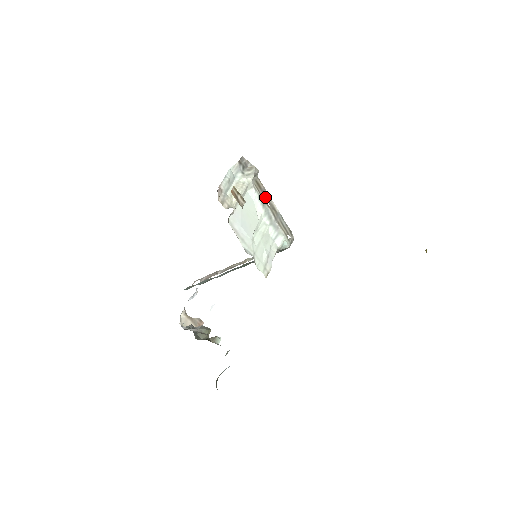
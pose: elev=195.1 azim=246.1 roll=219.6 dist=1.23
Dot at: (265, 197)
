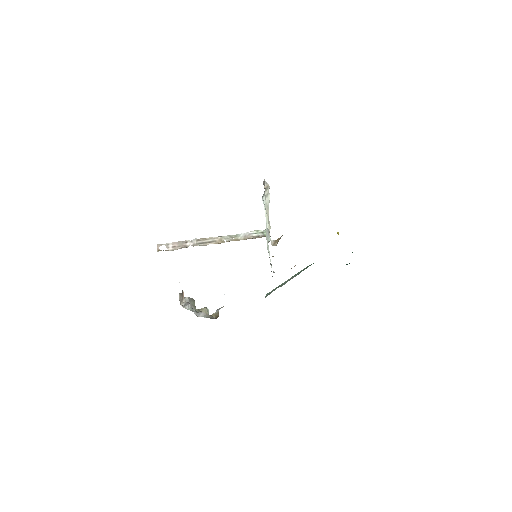
Dot at: occluded
